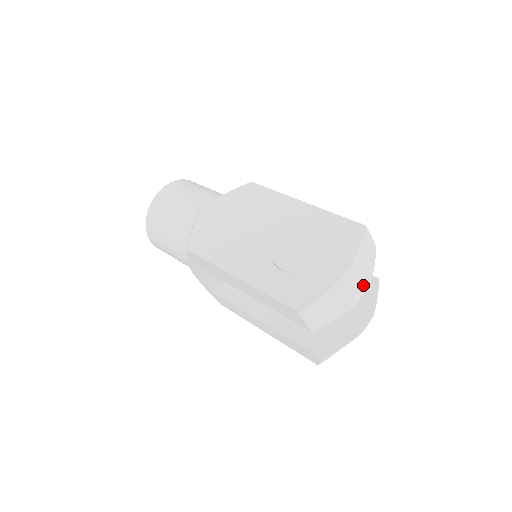
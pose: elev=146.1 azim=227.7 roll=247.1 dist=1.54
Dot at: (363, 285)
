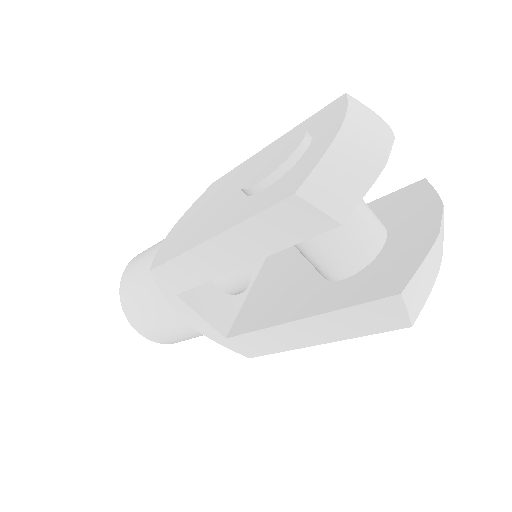
Dot at: (382, 137)
